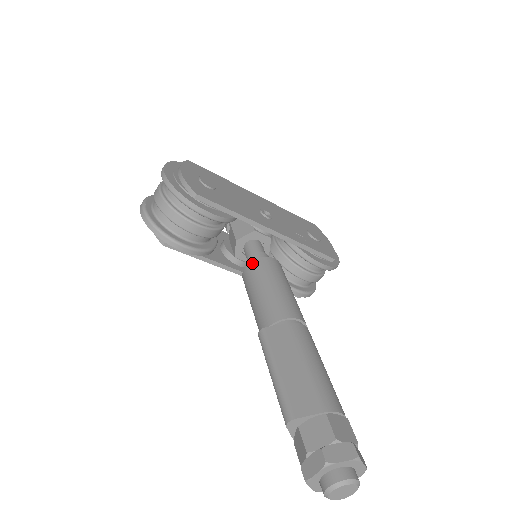
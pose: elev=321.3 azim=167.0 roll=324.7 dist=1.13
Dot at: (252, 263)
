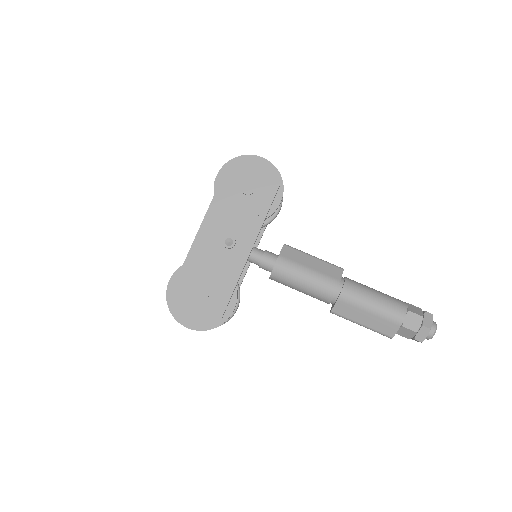
Dot at: (272, 279)
